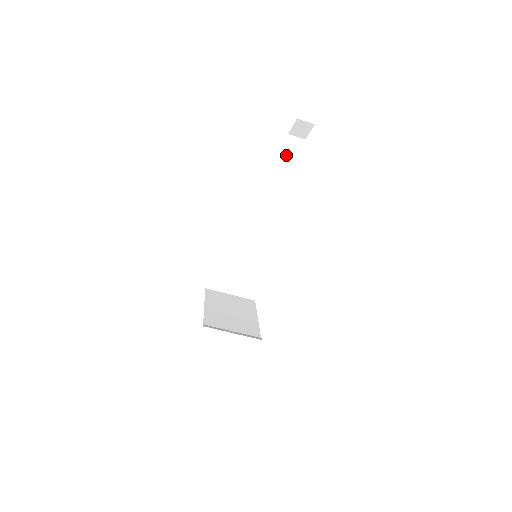
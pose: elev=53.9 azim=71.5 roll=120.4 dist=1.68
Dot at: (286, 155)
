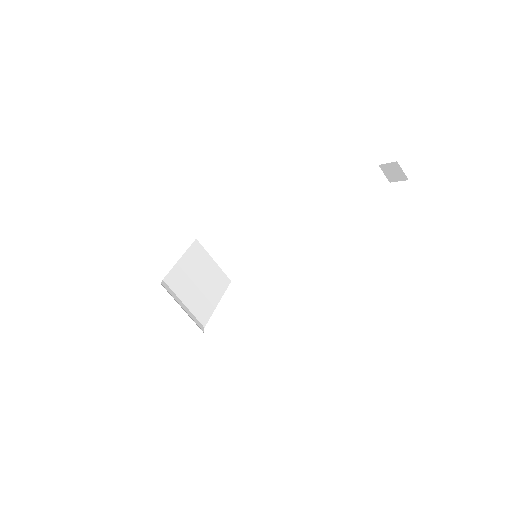
Dot at: (359, 186)
